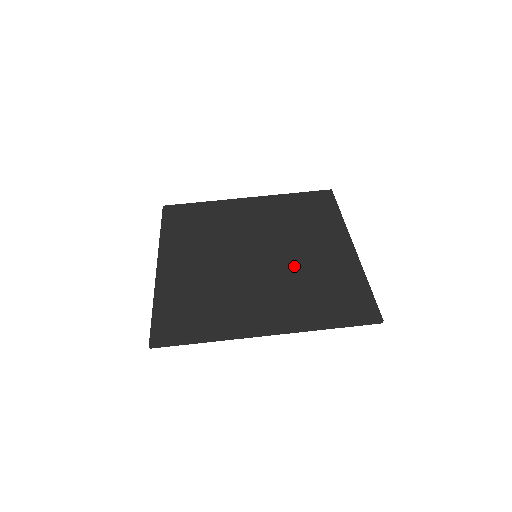
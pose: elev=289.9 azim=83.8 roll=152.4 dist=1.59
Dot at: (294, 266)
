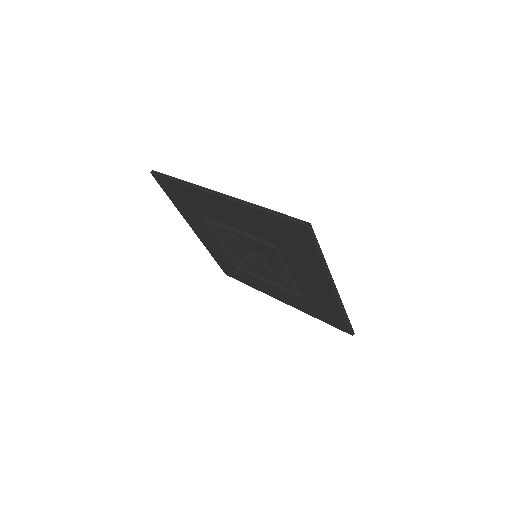
Dot at: occluded
